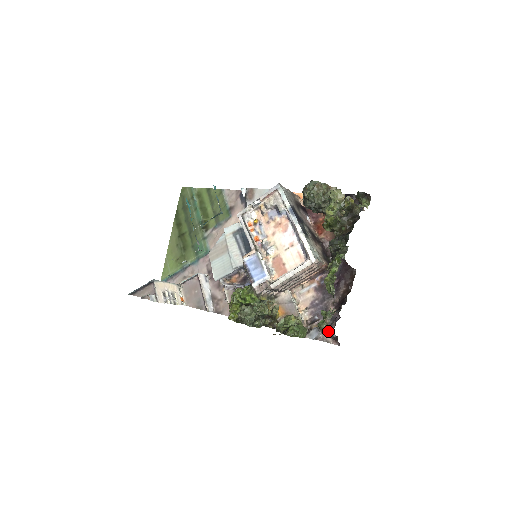
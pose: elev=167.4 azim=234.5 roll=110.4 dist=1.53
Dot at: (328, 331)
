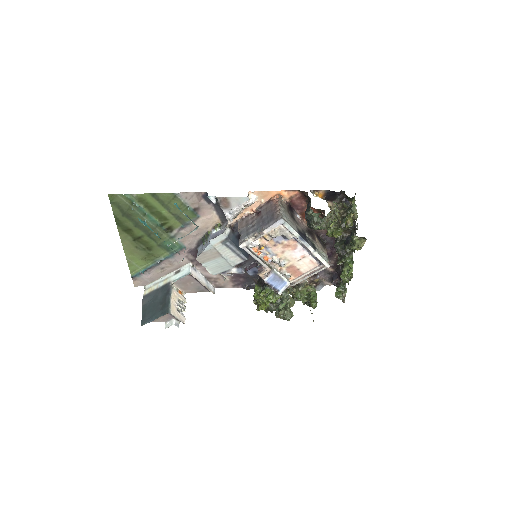
Dot at: (328, 280)
